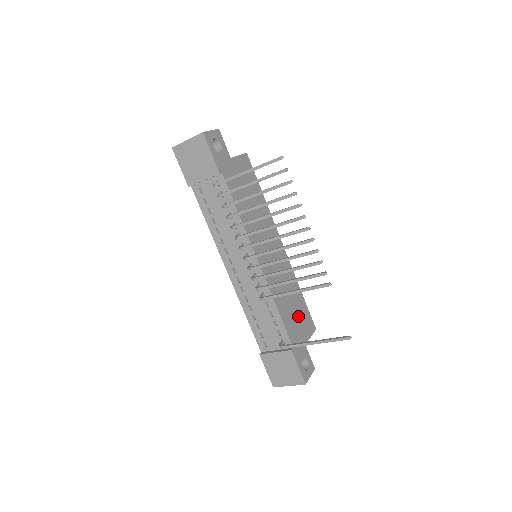
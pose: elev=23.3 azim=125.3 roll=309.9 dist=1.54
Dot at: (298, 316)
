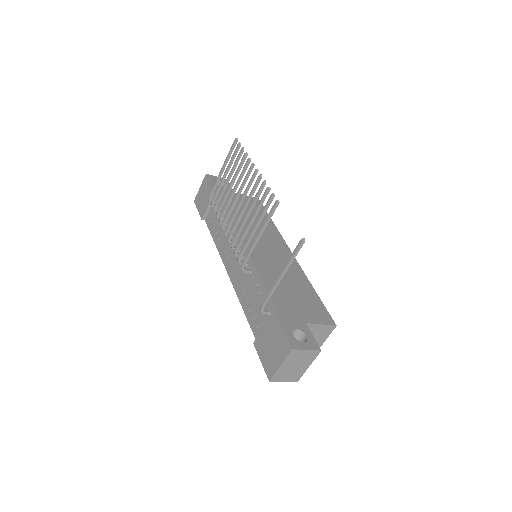
Dot at: (300, 299)
